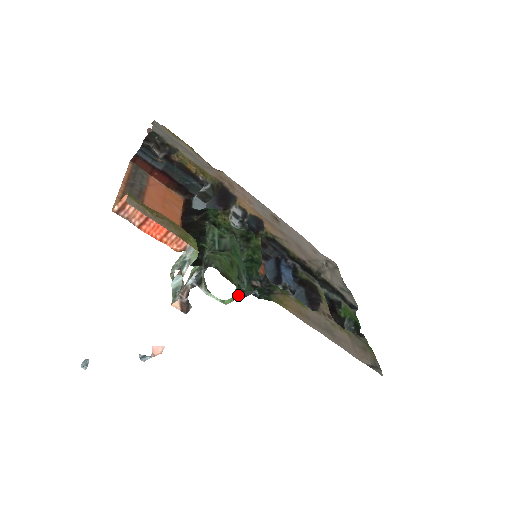
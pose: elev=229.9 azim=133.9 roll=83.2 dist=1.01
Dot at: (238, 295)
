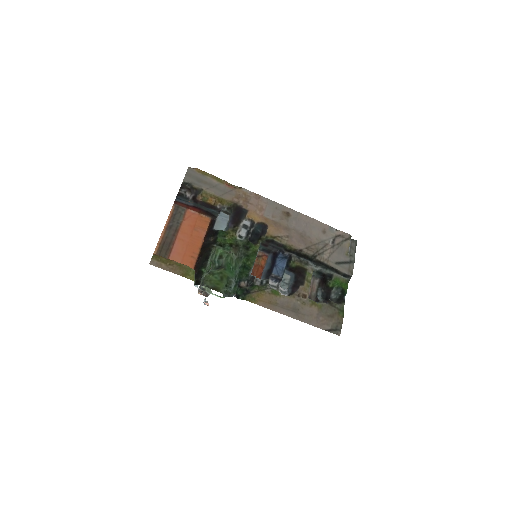
Dot at: (227, 295)
